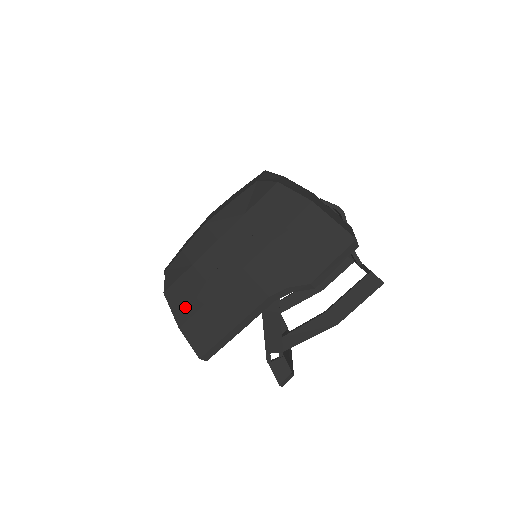
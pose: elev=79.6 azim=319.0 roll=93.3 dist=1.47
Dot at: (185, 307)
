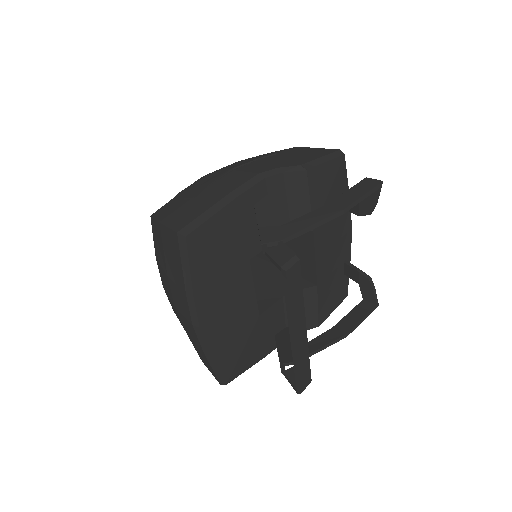
Dot at: (171, 210)
